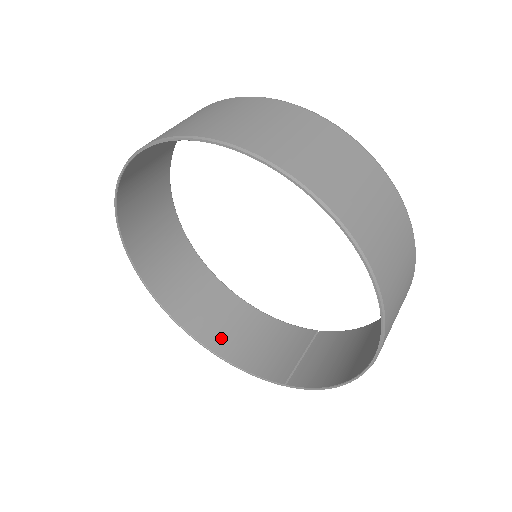
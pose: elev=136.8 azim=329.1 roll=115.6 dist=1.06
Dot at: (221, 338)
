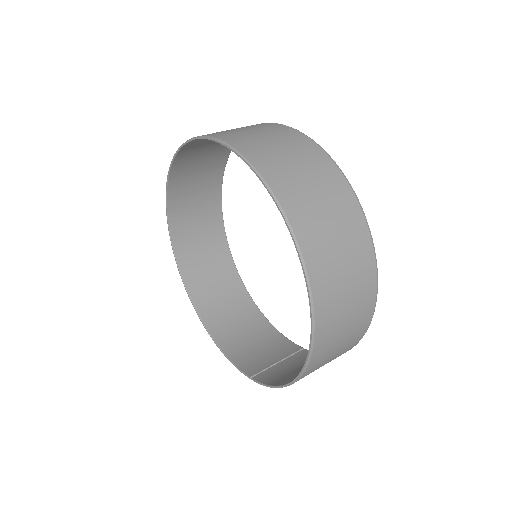
Dot at: (221, 326)
